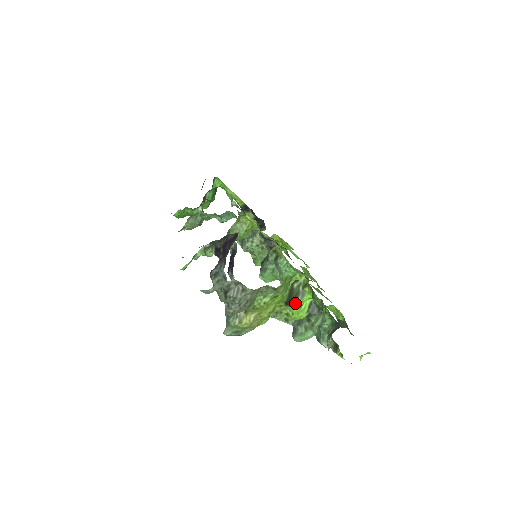
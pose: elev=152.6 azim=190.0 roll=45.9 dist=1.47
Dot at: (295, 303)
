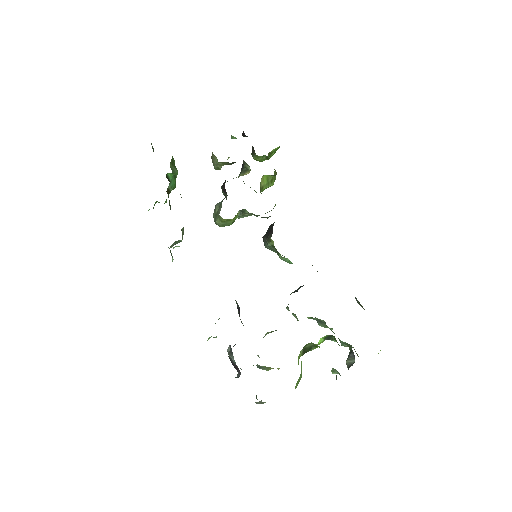
Dot at: (311, 350)
